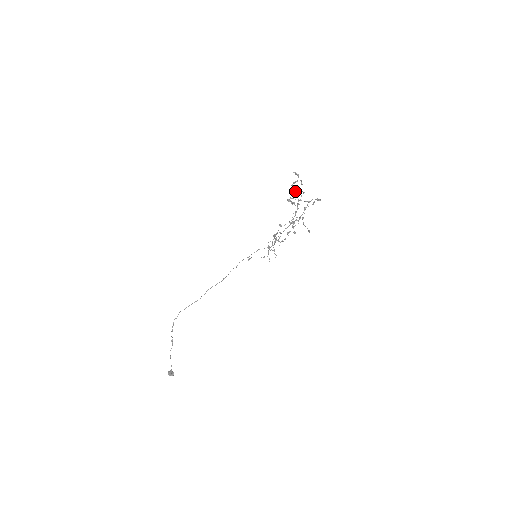
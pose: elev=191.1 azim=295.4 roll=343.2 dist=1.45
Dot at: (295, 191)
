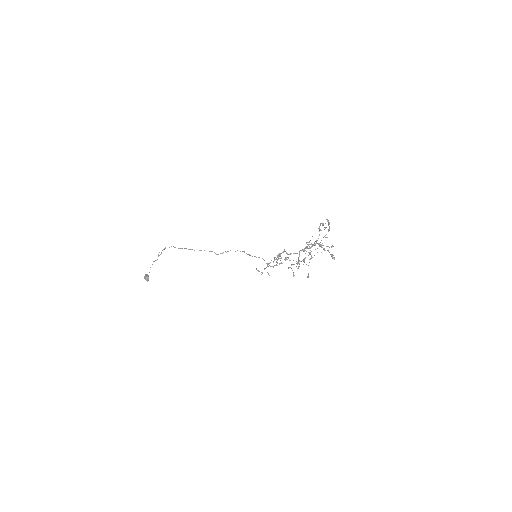
Dot at: (320, 229)
